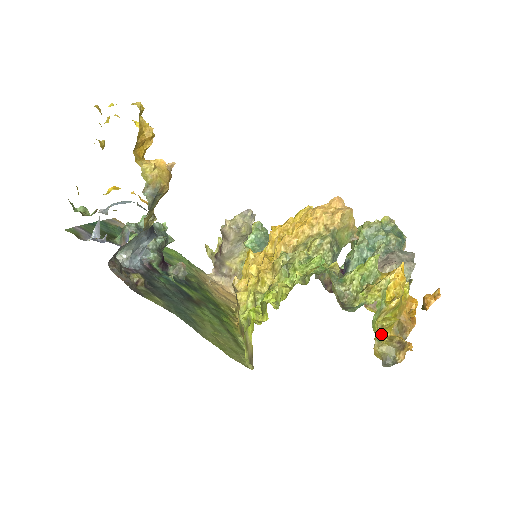
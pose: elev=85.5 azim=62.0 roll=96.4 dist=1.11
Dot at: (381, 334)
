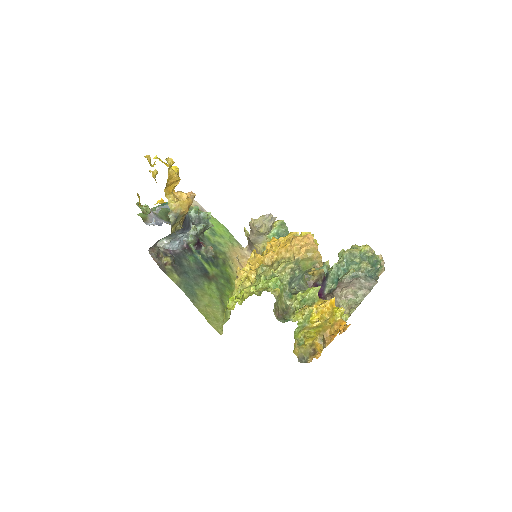
Dot at: (301, 341)
